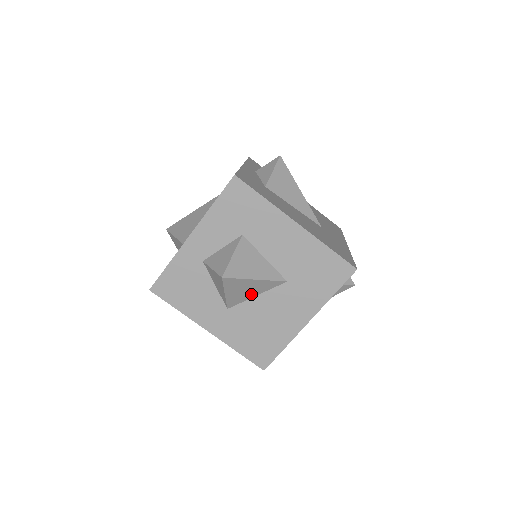
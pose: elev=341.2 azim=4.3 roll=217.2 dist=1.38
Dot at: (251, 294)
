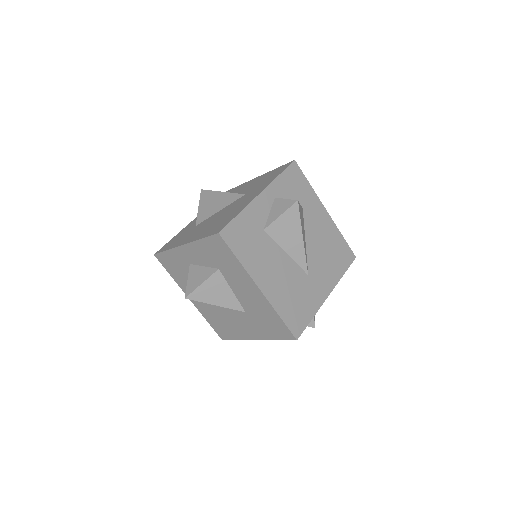
Dot at: occluded
